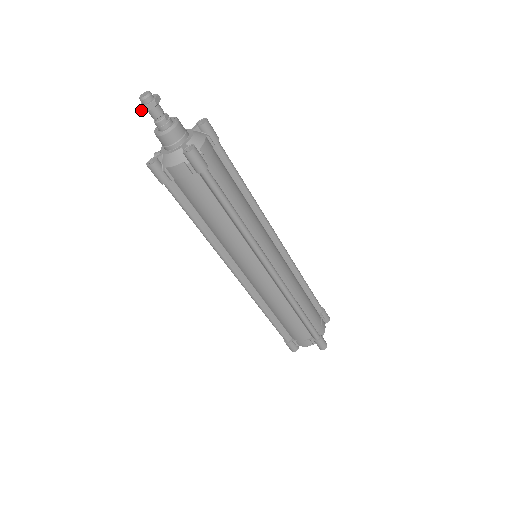
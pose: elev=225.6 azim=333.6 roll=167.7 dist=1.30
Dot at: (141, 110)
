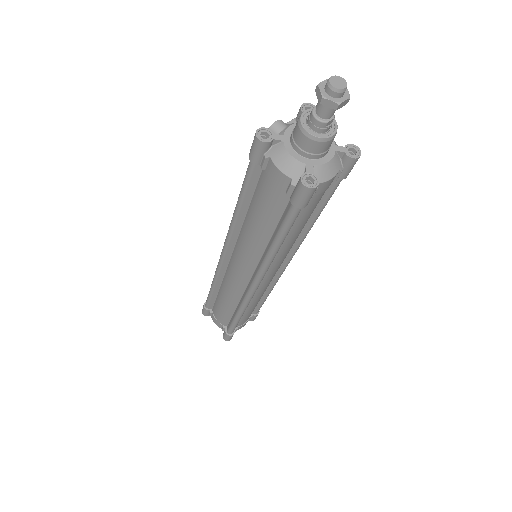
Dot at: (316, 88)
